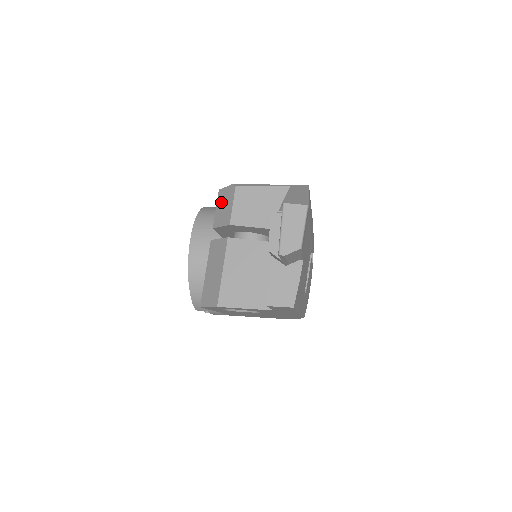
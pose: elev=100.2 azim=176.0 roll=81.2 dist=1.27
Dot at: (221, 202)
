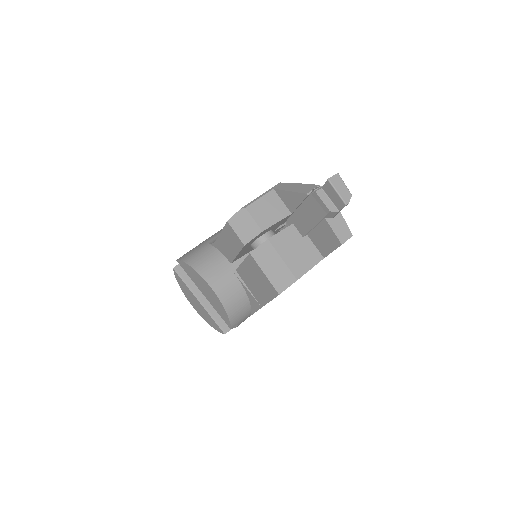
Dot at: (238, 226)
